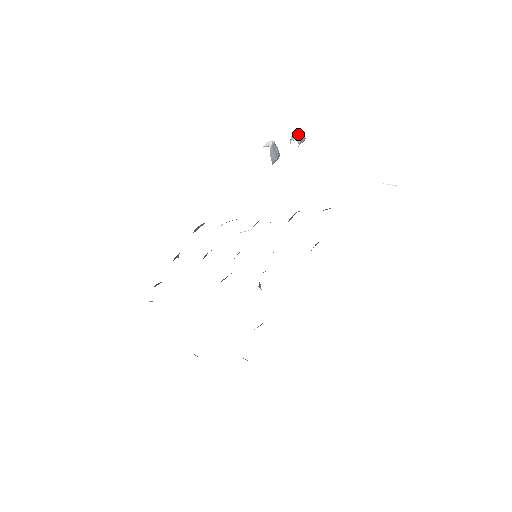
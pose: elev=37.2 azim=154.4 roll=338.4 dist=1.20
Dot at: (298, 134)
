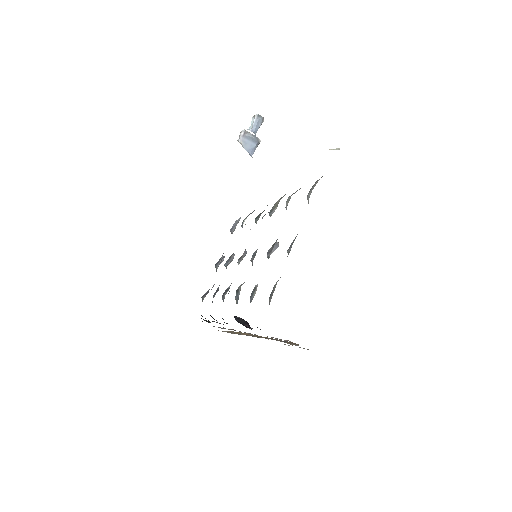
Dot at: (253, 119)
